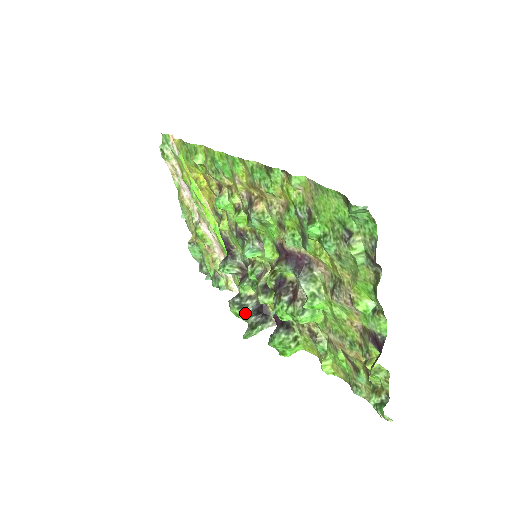
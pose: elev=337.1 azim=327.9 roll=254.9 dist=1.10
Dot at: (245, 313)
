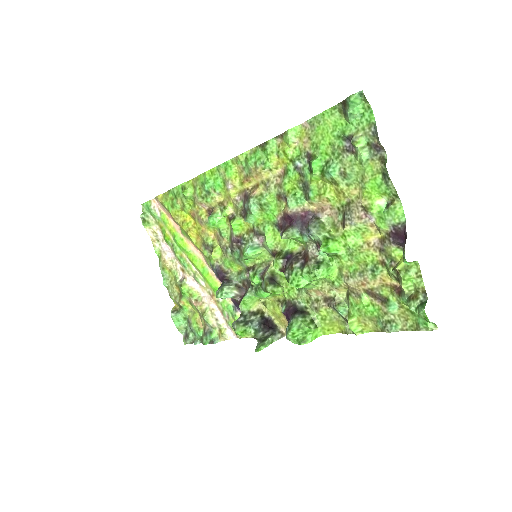
Dot at: (252, 327)
